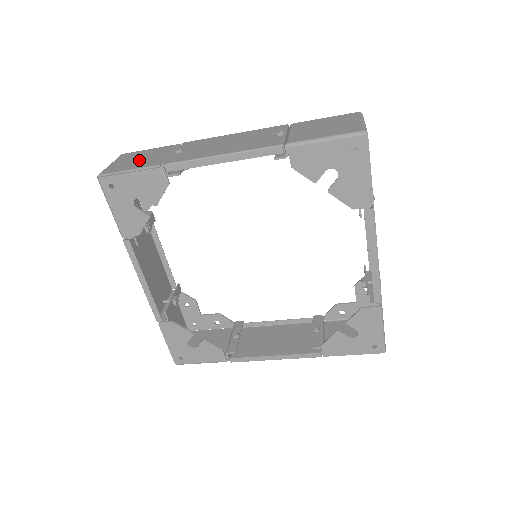
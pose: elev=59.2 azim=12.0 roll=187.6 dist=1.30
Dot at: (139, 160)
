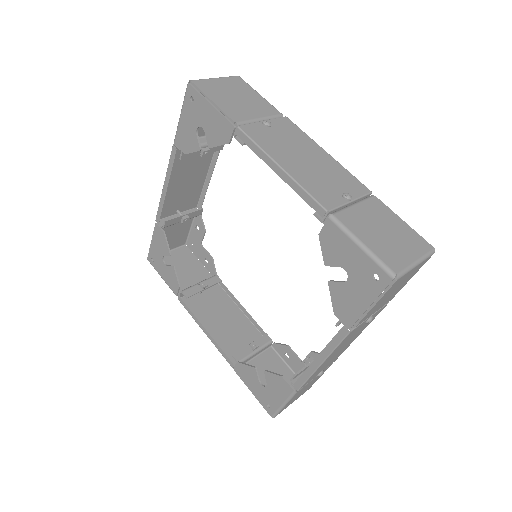
Dot at: (234, 98)
